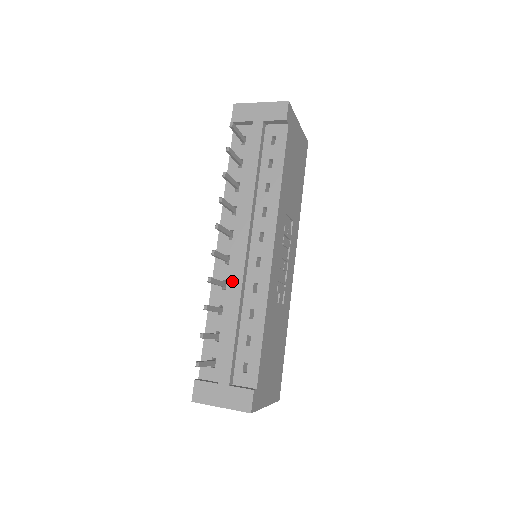
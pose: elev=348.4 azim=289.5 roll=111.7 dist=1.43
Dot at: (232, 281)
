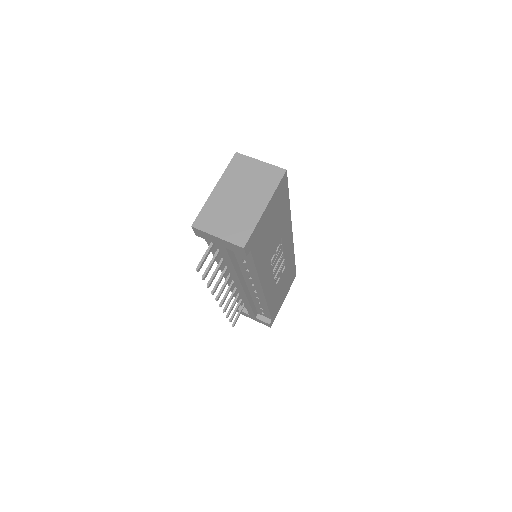
Dot at: occluded
